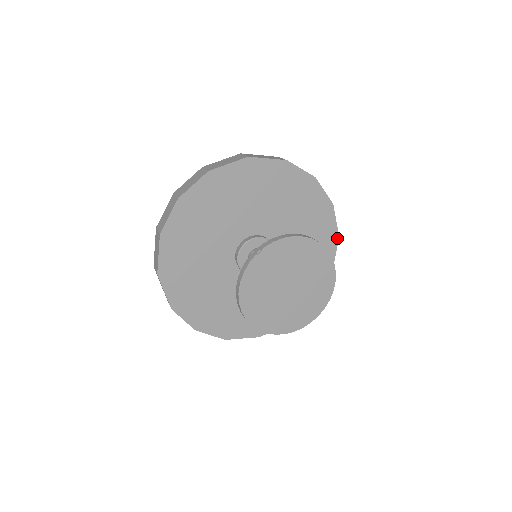
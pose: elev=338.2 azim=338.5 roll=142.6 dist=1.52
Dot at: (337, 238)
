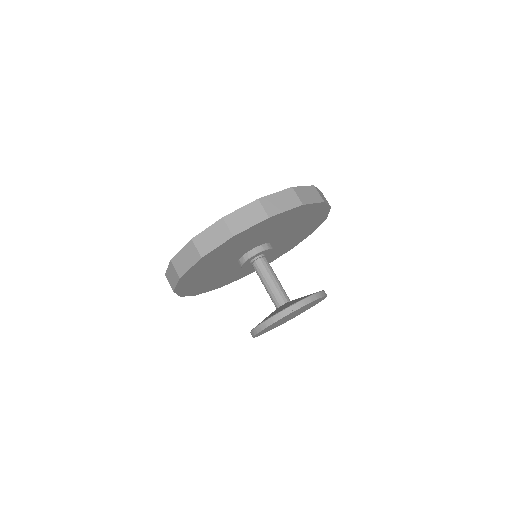
Dot at: occluded
